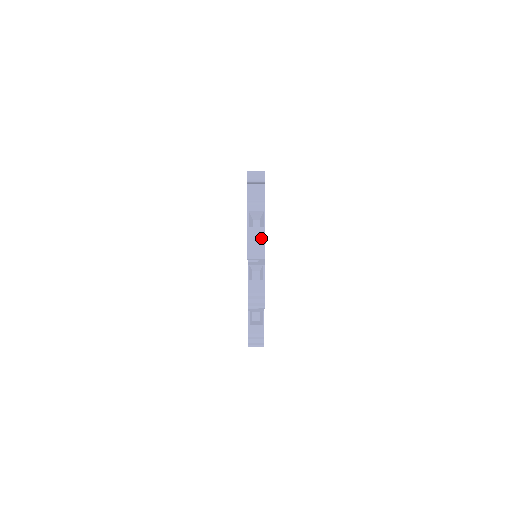
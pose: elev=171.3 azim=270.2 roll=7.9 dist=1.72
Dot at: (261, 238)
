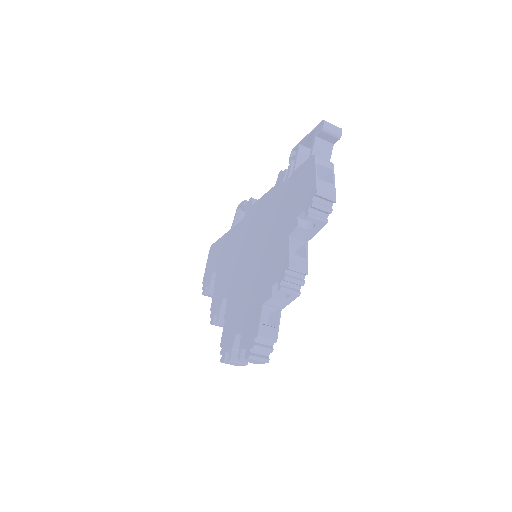
Dot at: (331, 194)
